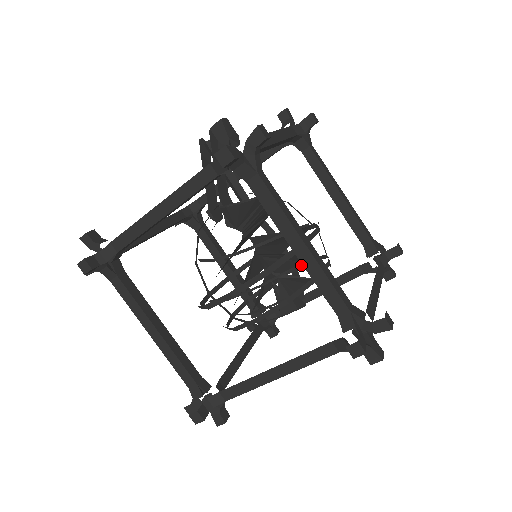
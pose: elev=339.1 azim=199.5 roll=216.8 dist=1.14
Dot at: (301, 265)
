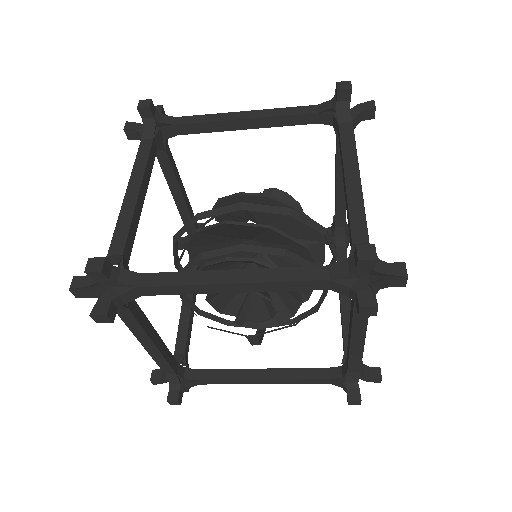
Dot at: occluded
